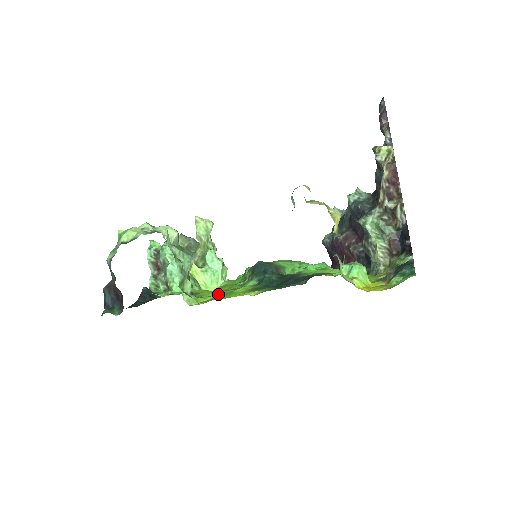
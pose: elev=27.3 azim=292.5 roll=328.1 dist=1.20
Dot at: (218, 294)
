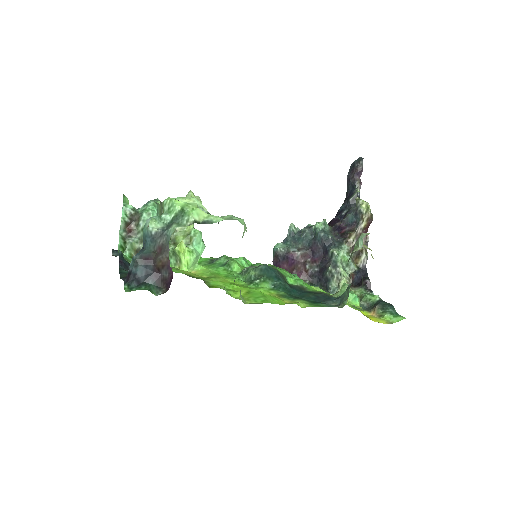
Dot at: (244, 291)
